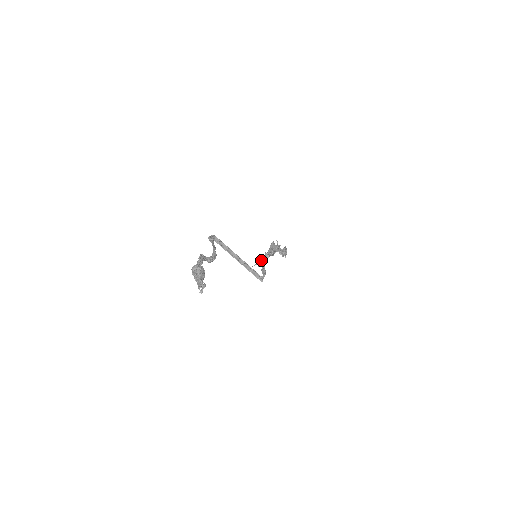
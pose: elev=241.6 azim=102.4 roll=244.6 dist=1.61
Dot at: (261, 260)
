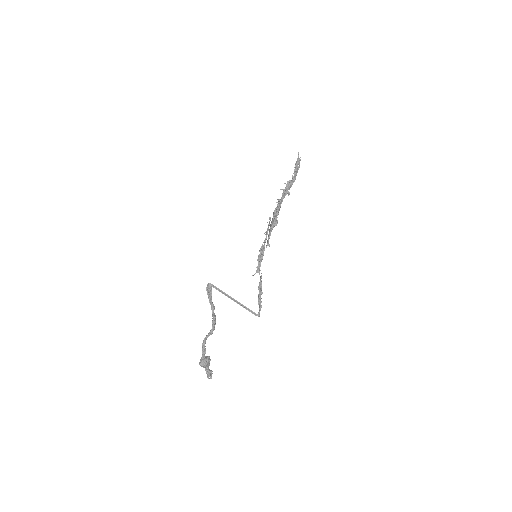
Dot at: (262, 257)
